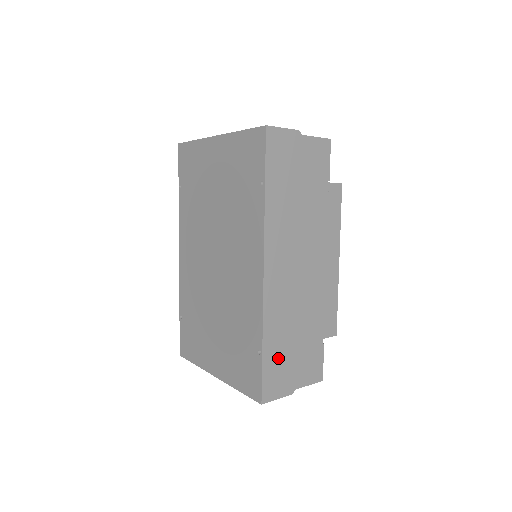
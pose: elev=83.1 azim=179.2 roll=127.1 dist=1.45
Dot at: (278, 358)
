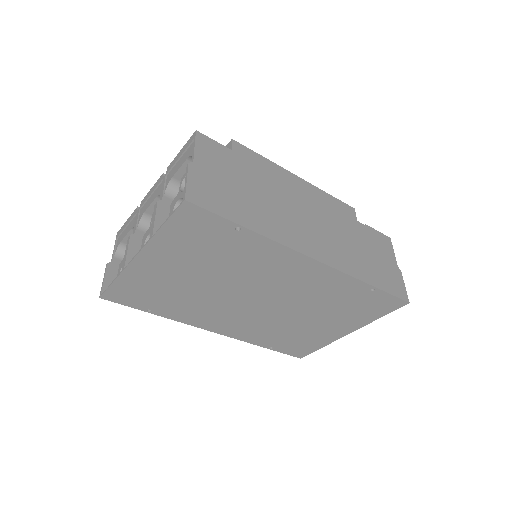
Dot at: (378, 274)
